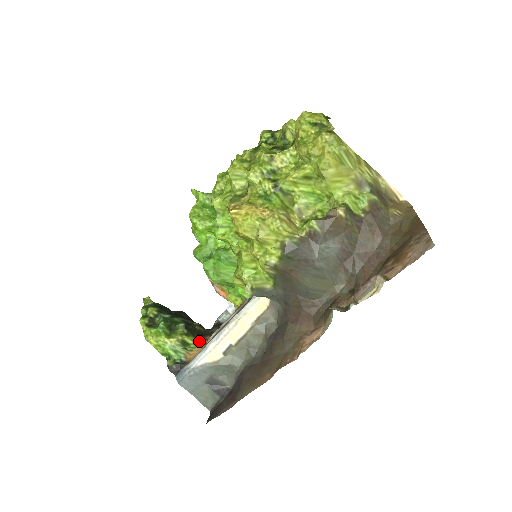
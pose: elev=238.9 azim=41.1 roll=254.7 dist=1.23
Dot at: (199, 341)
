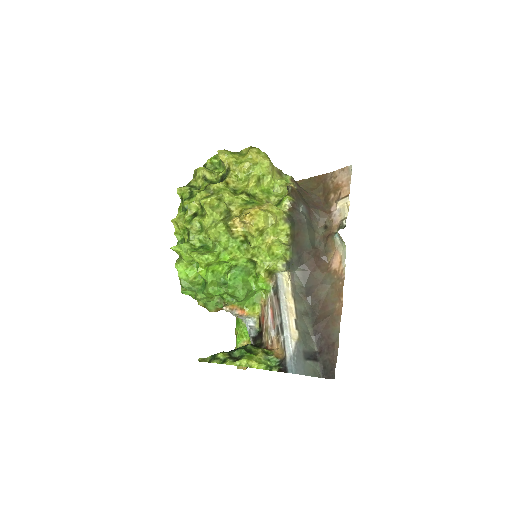
Dot at: occluded
